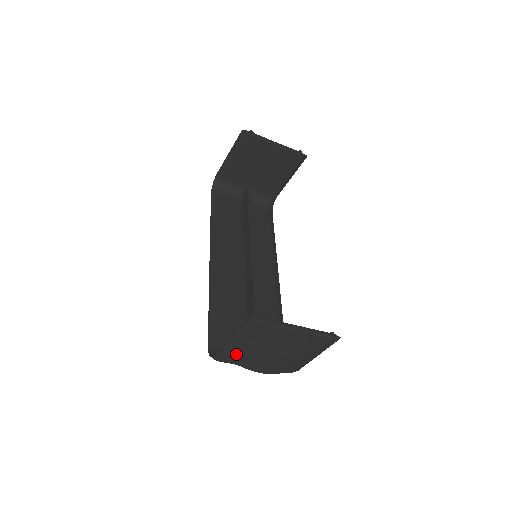
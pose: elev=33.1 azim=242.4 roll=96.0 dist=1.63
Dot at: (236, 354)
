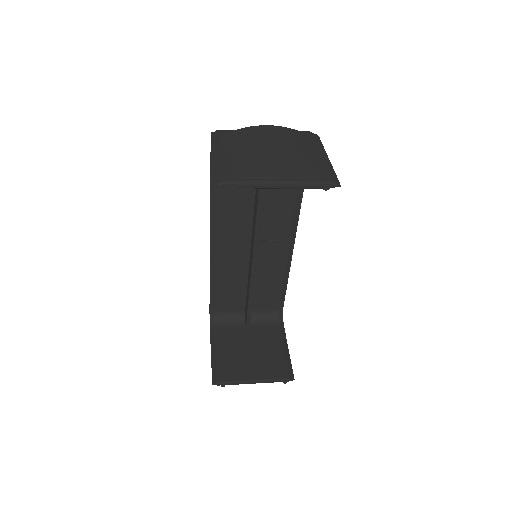
Dot at: occluded
